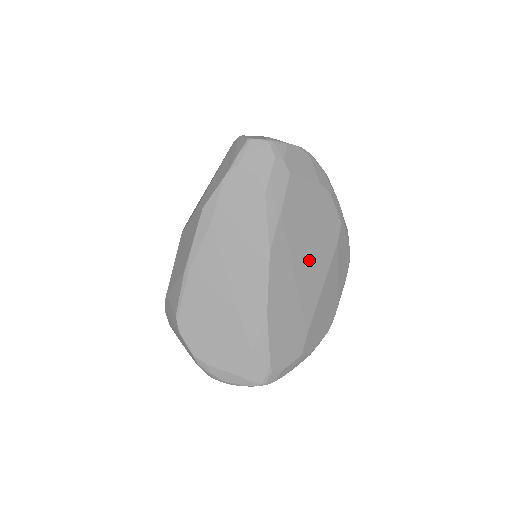
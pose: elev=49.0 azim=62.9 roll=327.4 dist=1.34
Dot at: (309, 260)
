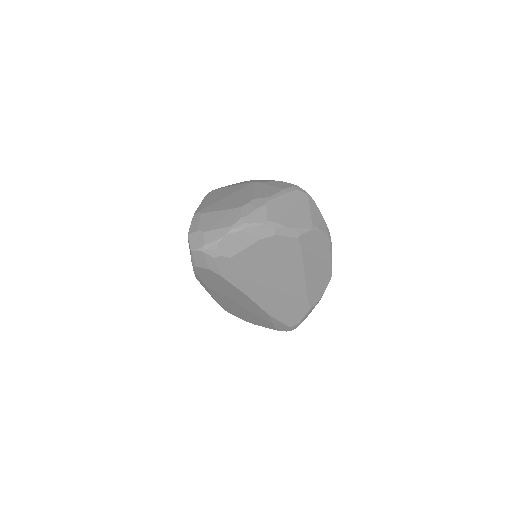
Dot at: (282, 275)
